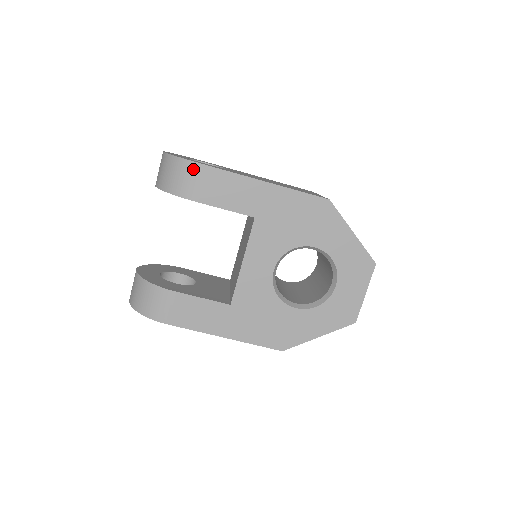
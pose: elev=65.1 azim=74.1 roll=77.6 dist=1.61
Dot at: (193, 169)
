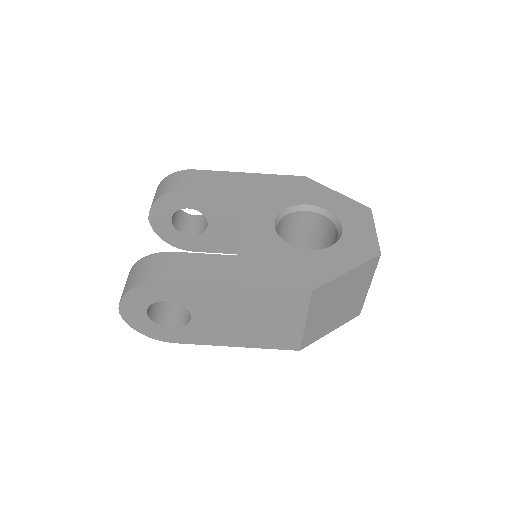
Dot at: (182, 174)
